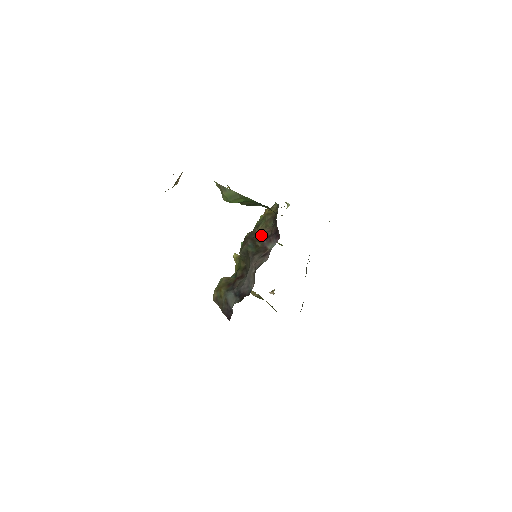
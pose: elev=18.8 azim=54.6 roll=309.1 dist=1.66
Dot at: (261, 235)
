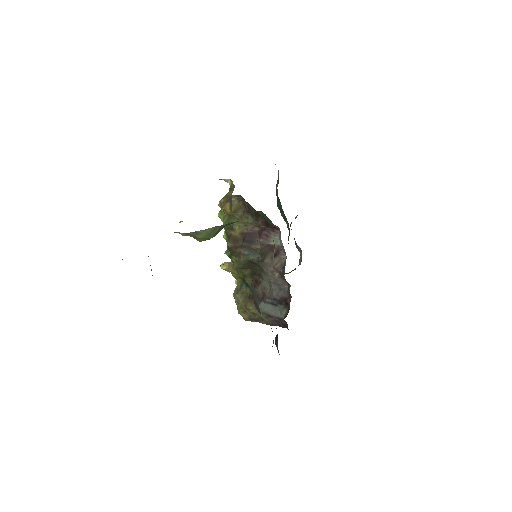
Dot at: (249, 236)
